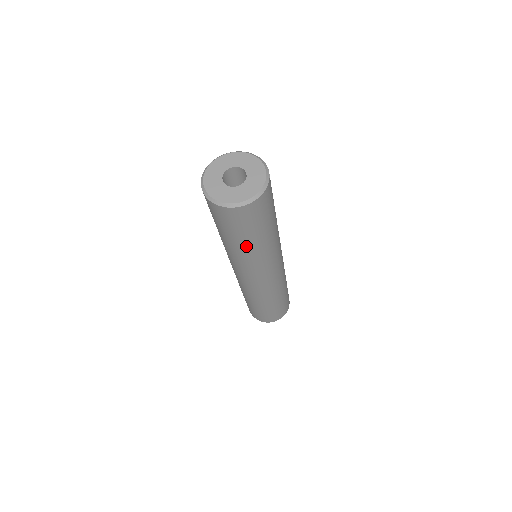
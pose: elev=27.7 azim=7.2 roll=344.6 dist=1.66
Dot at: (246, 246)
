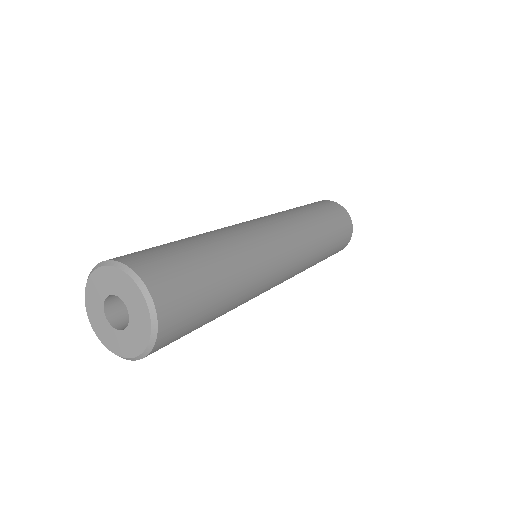
Dot at: (223, 312)
